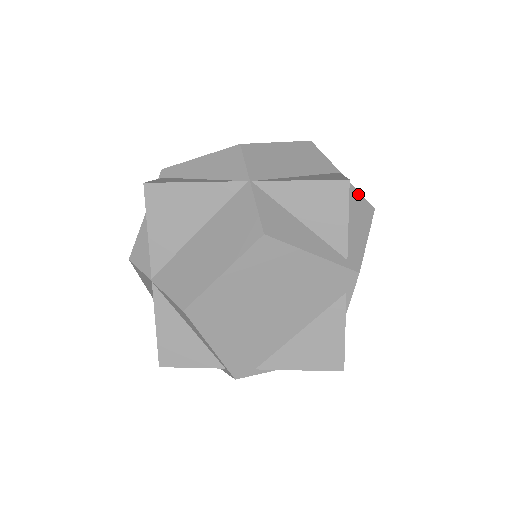
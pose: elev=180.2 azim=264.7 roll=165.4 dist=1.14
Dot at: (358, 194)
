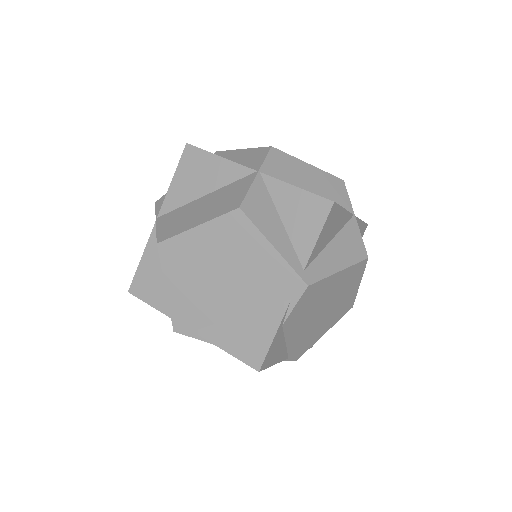
Dot at: (359, 238)
